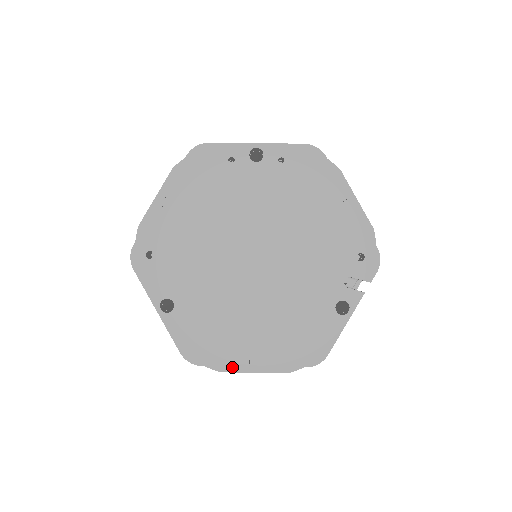
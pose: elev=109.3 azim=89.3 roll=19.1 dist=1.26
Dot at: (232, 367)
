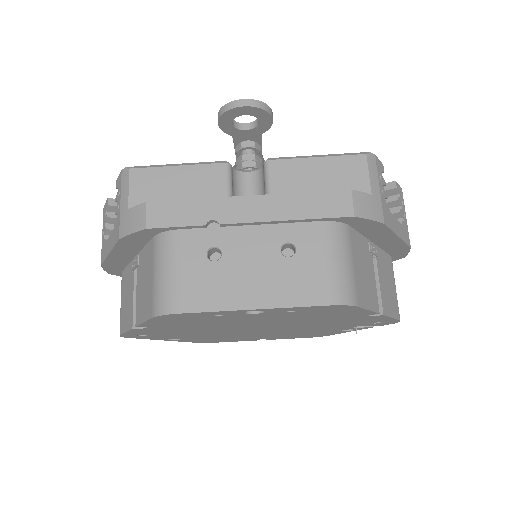
Dot at: occluded
